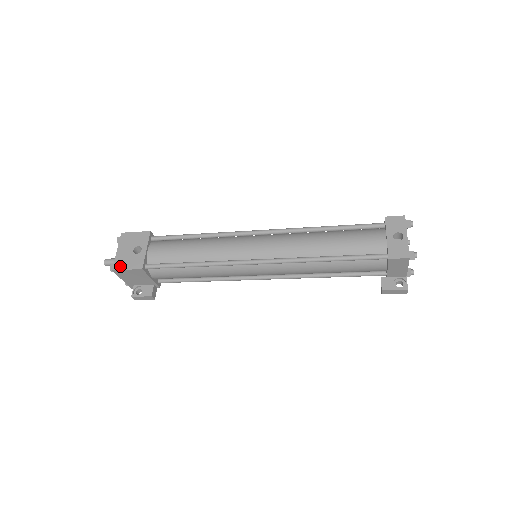
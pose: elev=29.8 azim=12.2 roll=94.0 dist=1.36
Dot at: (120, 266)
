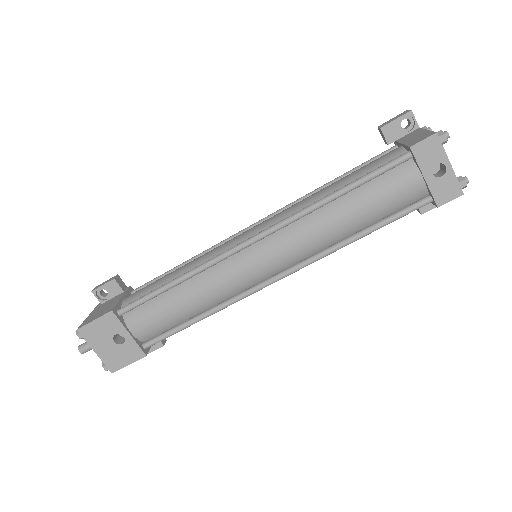
Dot at: (117, 365)
